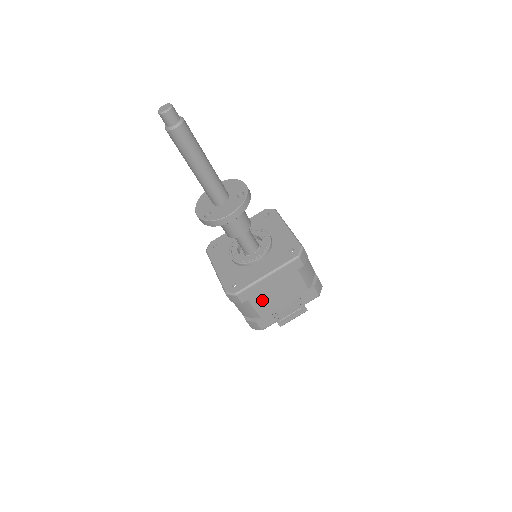
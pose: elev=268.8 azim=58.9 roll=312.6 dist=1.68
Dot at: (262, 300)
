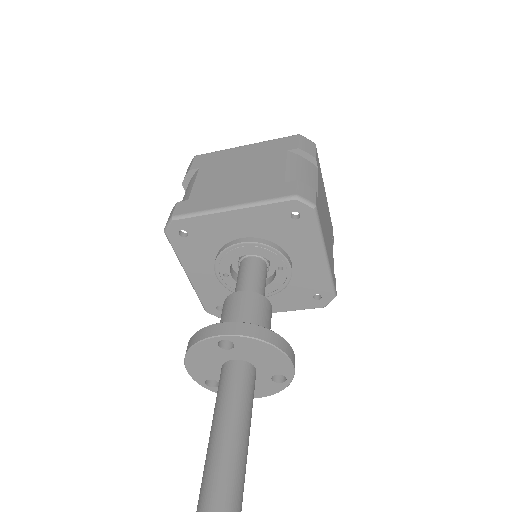
Dot at: occluded
